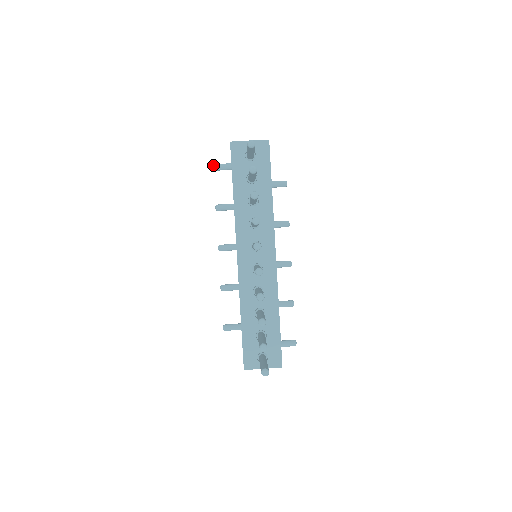
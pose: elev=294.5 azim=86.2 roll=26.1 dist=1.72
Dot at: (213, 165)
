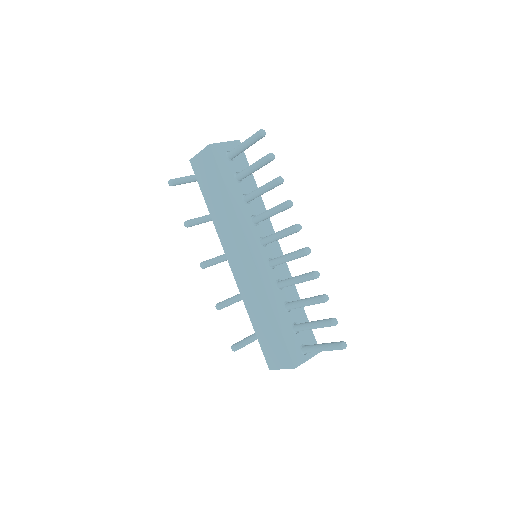
Dot at: (170, 180)
